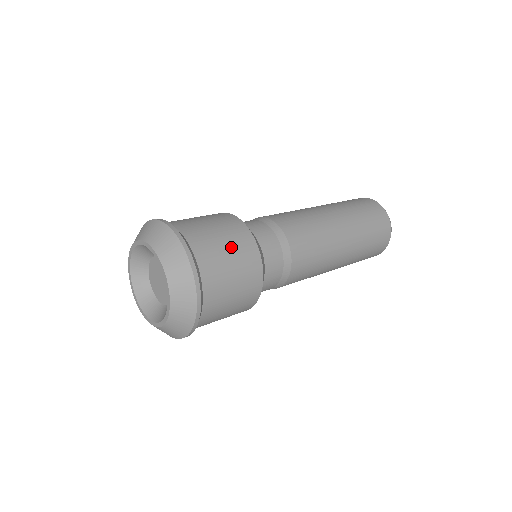
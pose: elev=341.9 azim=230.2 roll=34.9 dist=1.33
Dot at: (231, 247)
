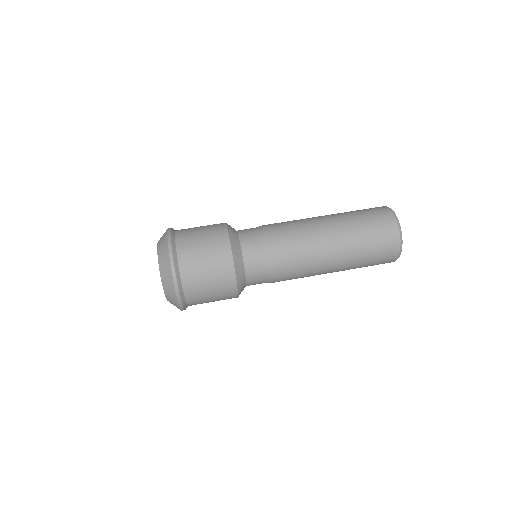
Dot at: (208, 247)
